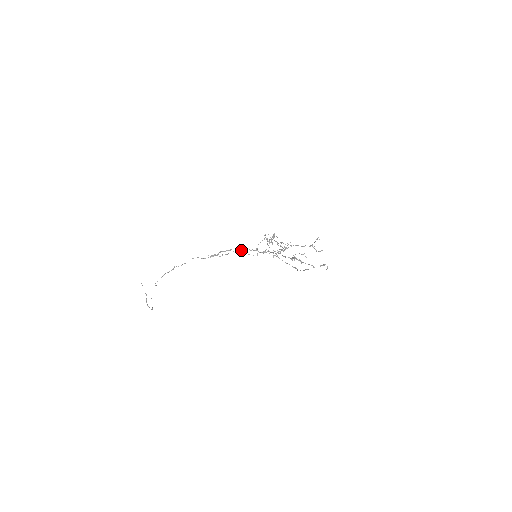
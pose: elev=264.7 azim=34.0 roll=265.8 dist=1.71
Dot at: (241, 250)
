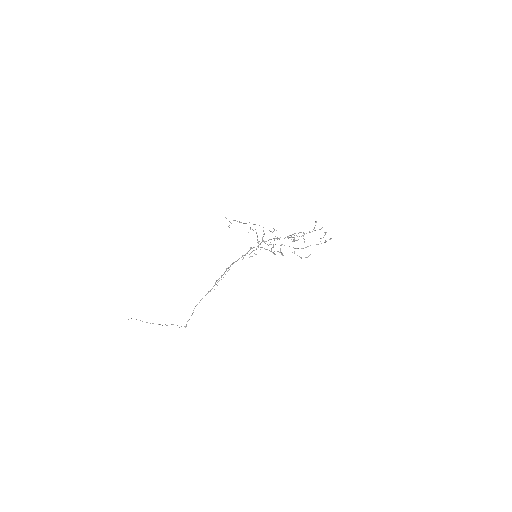
Dot at: occluded
